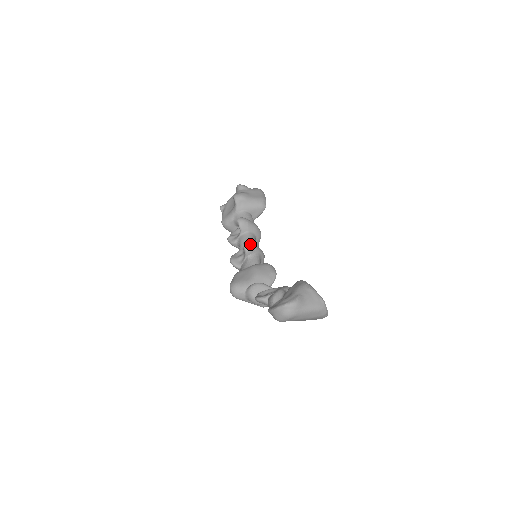
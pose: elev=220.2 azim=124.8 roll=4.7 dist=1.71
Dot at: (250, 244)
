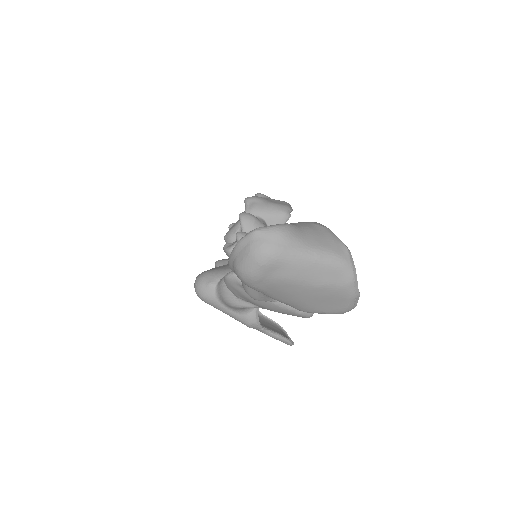
Dot at: occluded
